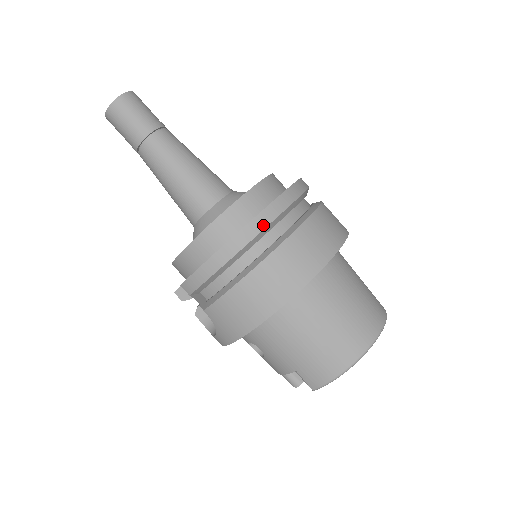
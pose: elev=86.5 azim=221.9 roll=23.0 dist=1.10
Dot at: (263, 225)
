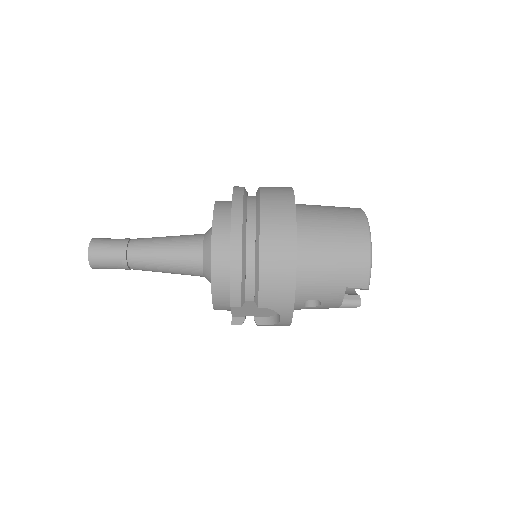
Dot at: (240, 221)
